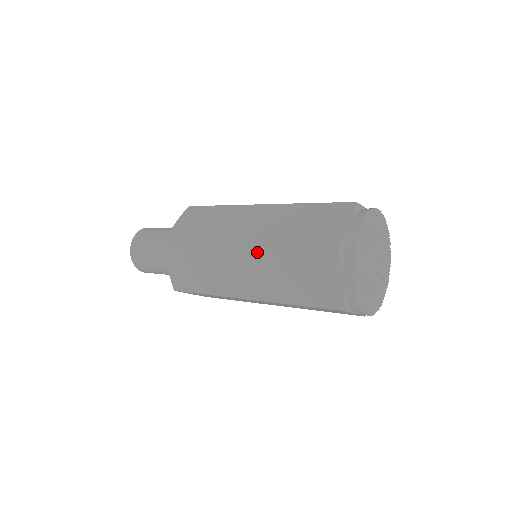
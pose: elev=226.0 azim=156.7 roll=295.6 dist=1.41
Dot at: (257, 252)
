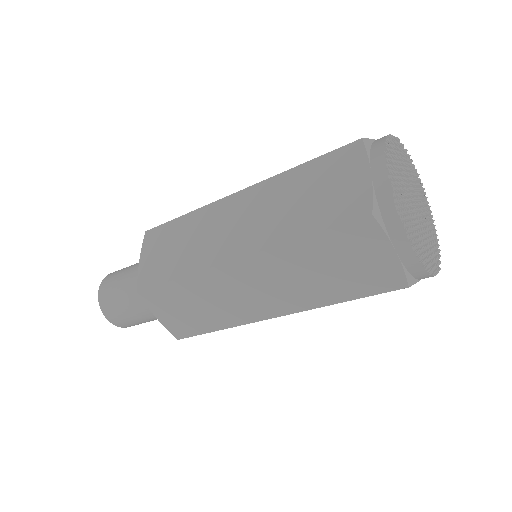
Dot at: (258, 190)
